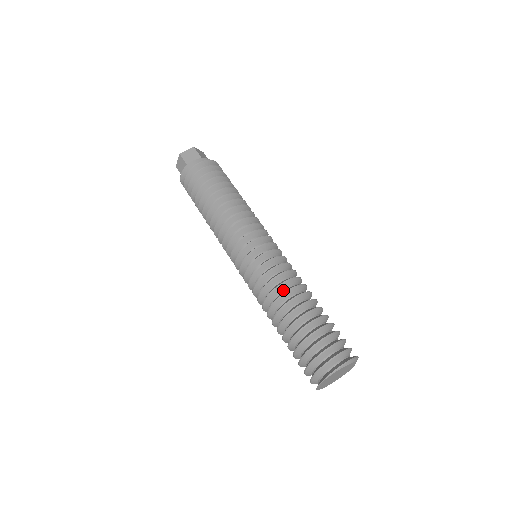
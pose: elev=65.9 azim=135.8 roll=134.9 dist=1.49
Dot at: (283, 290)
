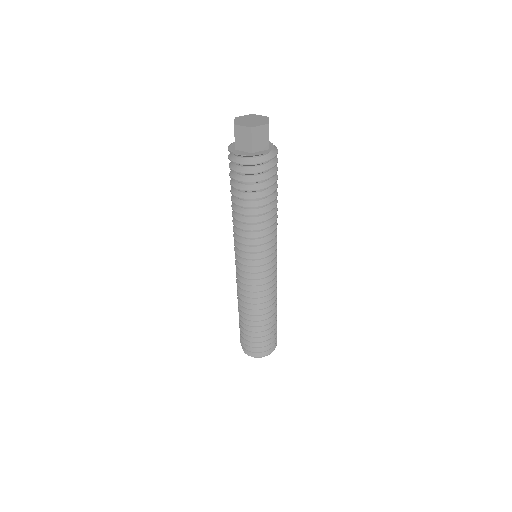
Dot at: occluded
